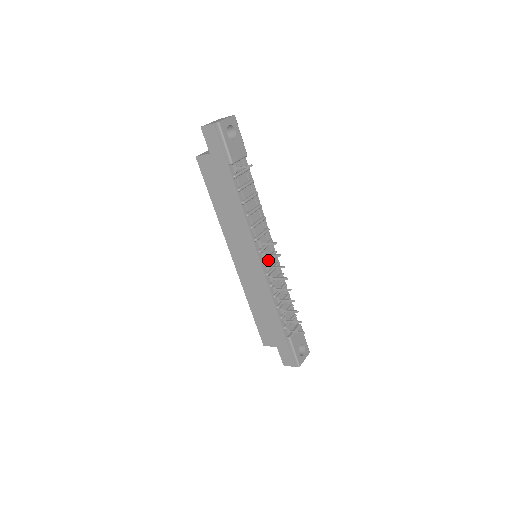
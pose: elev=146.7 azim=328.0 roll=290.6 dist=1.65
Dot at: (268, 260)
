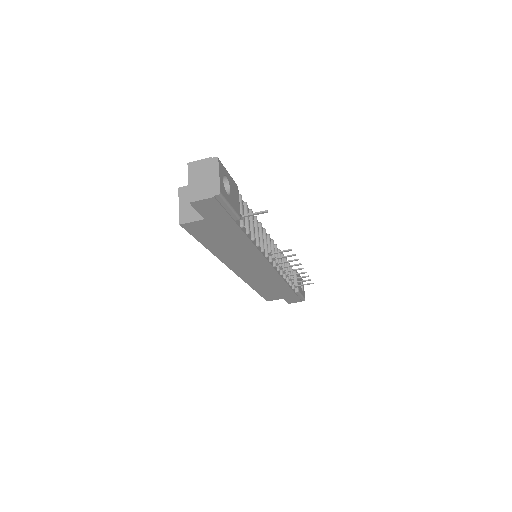
Dot at: (275, 257)
